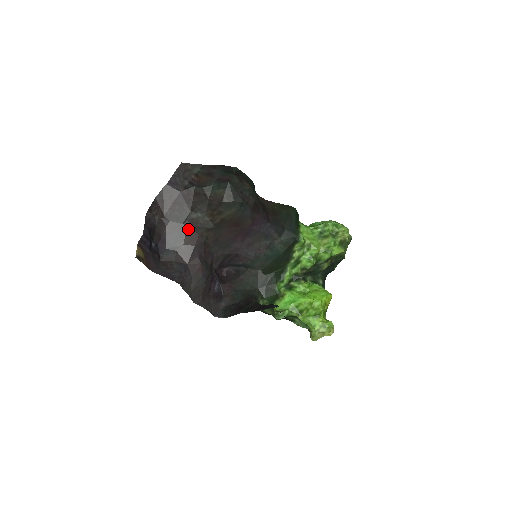
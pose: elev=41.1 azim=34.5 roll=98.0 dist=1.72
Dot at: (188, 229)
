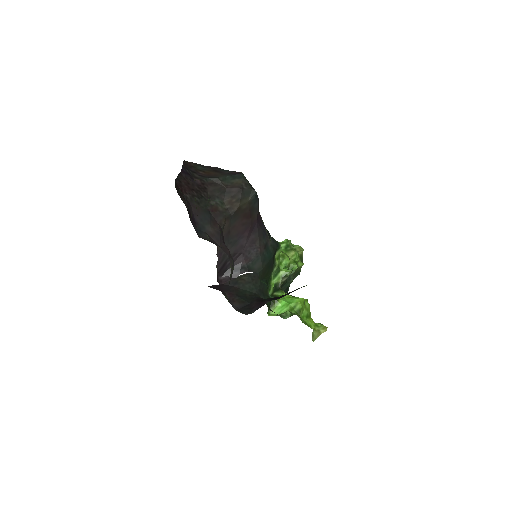
Dot at: (210, 214)
